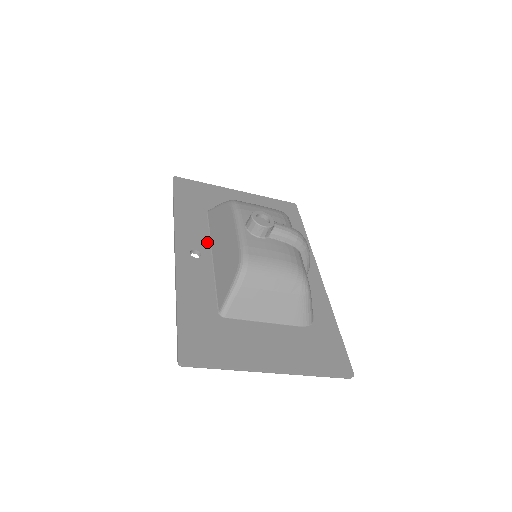
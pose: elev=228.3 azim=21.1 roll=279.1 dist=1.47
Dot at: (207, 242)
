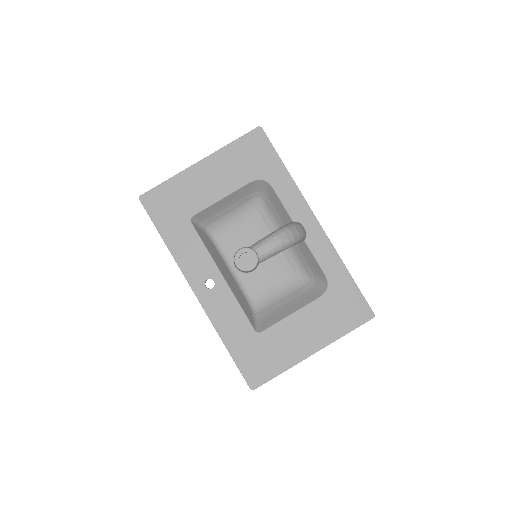
Dot at: (211, 262)
